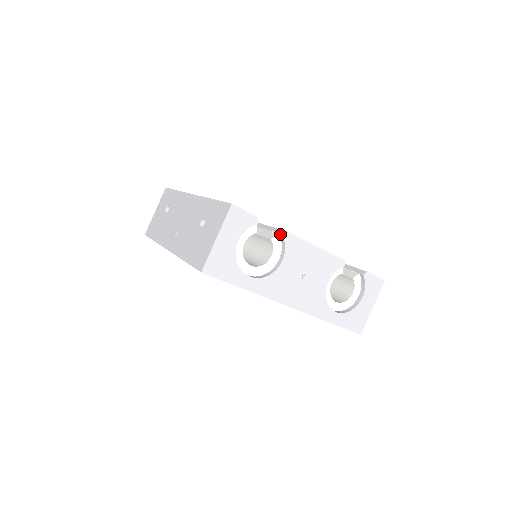
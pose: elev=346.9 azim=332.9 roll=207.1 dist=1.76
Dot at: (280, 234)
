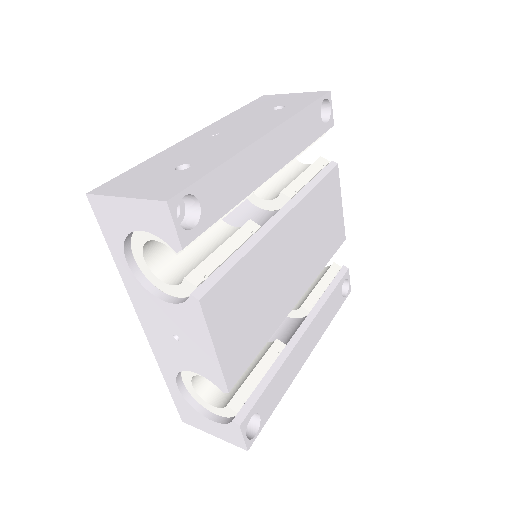
Dot at: (195, 290)
